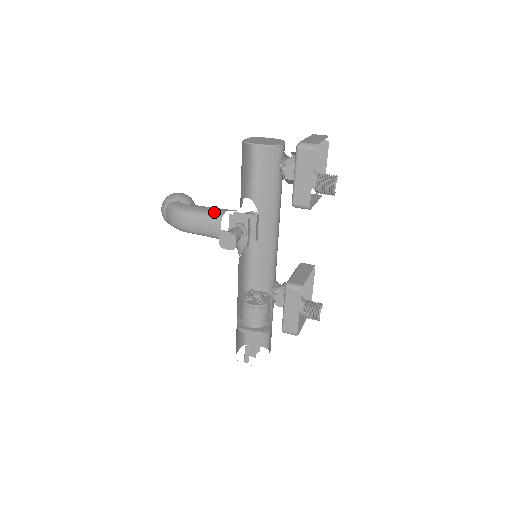
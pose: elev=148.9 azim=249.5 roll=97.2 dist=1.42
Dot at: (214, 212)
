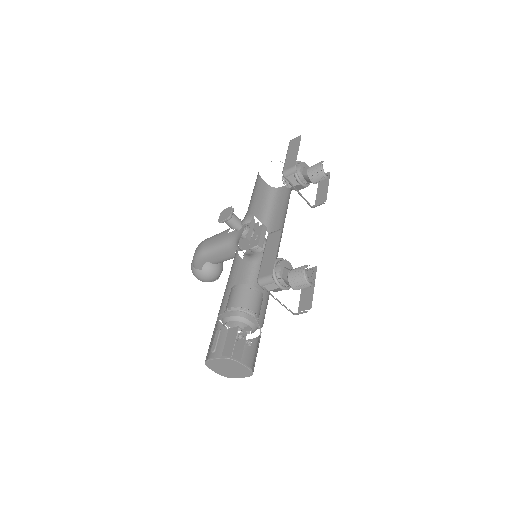
Dot at: occluded
